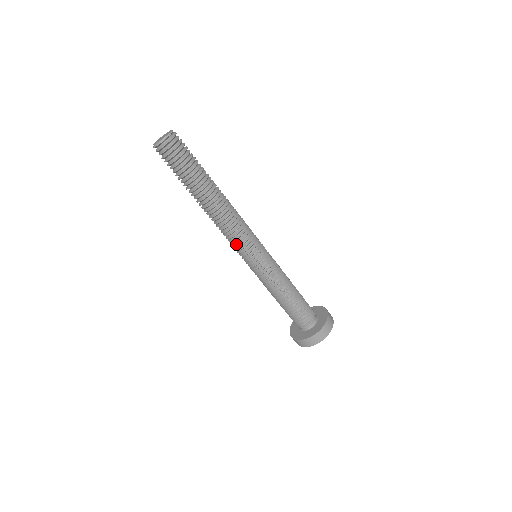
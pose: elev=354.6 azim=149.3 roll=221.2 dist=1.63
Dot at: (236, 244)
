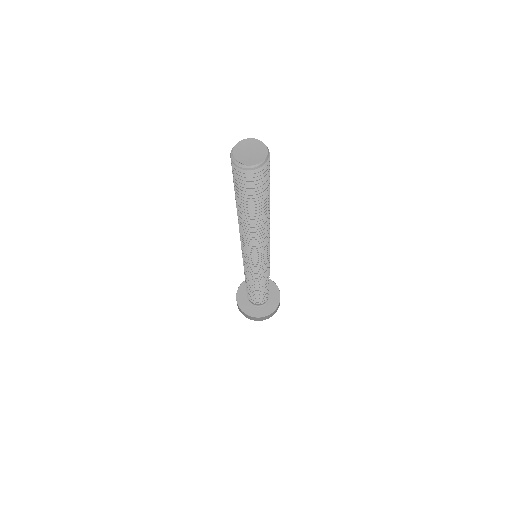
Dot at: (256, 253)
